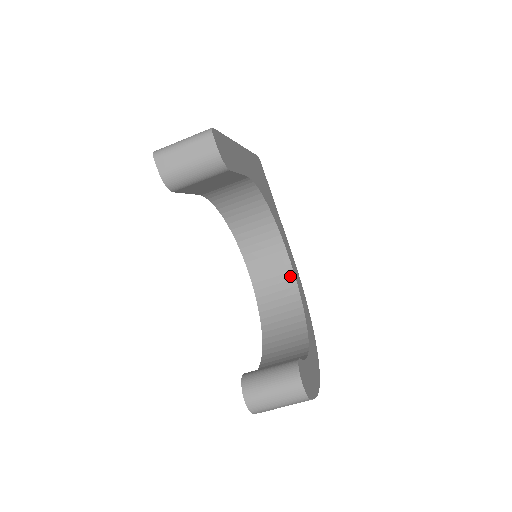
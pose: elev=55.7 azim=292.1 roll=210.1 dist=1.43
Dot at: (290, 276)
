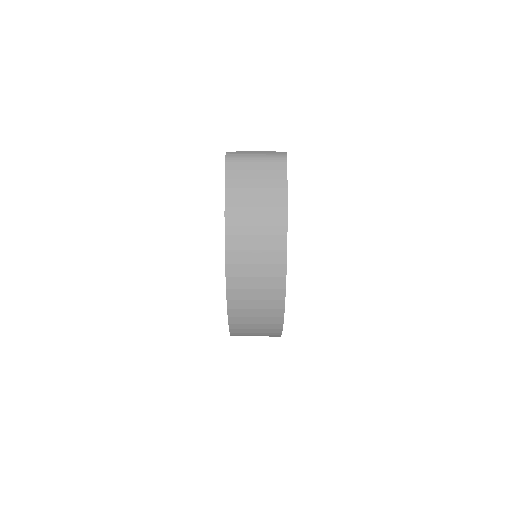
Dot at: occluded
